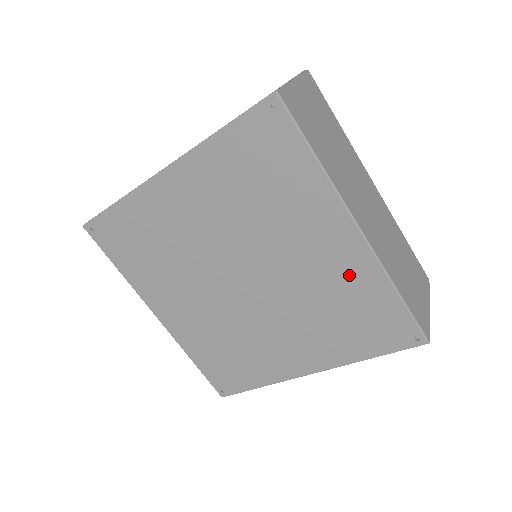
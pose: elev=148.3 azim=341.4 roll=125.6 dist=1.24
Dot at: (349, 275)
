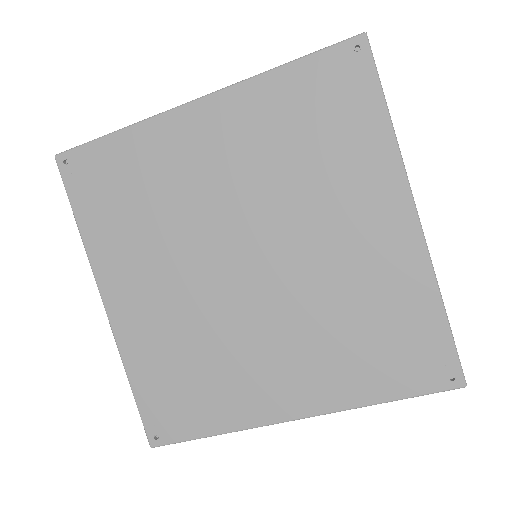
Dot at: (388, 274)
